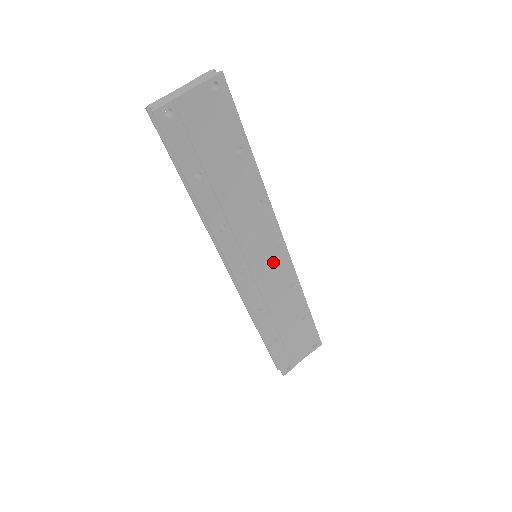
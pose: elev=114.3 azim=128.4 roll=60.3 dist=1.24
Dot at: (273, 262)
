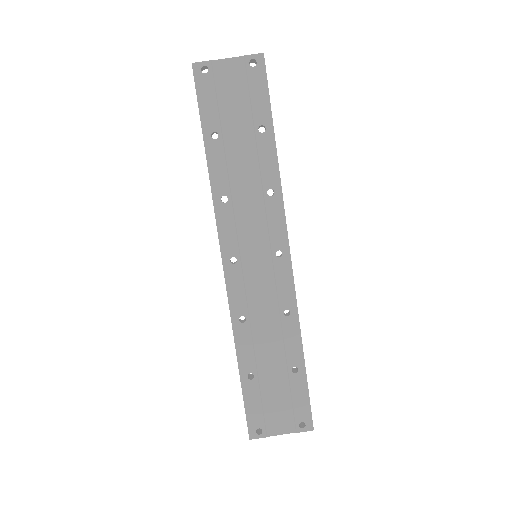
Dot at: (271, 270)
